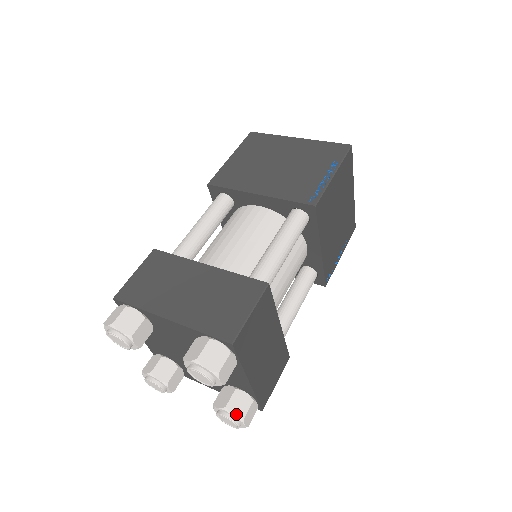
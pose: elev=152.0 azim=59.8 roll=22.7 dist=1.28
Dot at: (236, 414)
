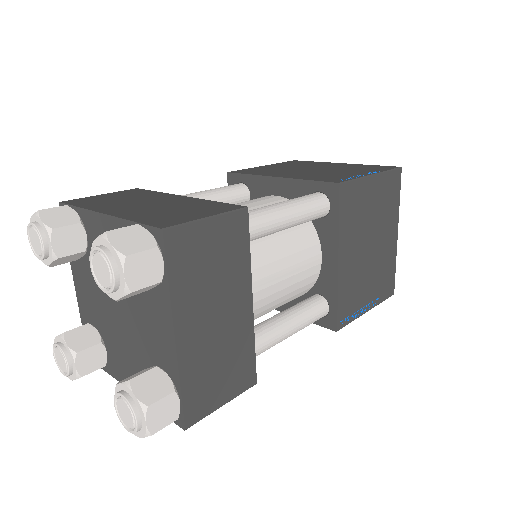
Dot at: (139, 395)
